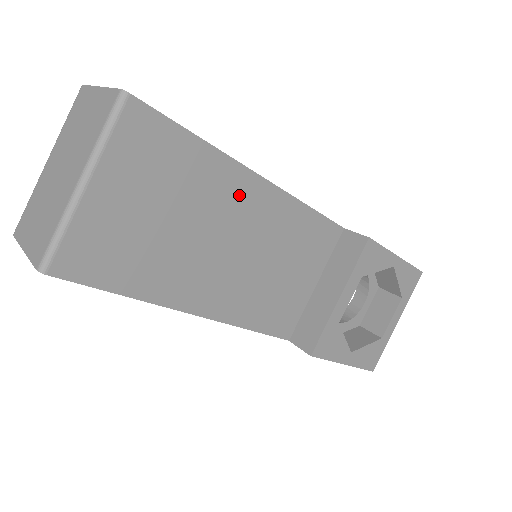
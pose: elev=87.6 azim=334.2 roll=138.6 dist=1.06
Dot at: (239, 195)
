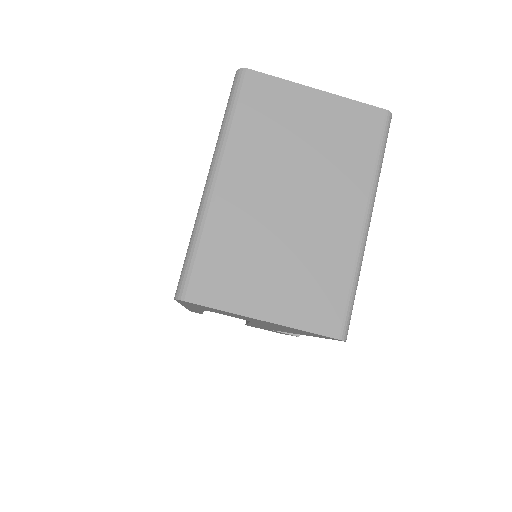
Dot at: occluded
